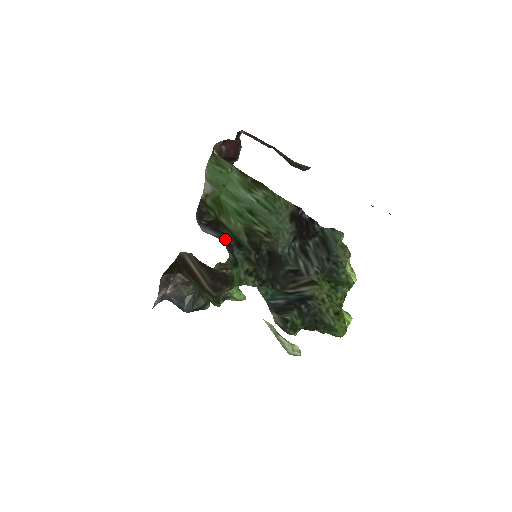
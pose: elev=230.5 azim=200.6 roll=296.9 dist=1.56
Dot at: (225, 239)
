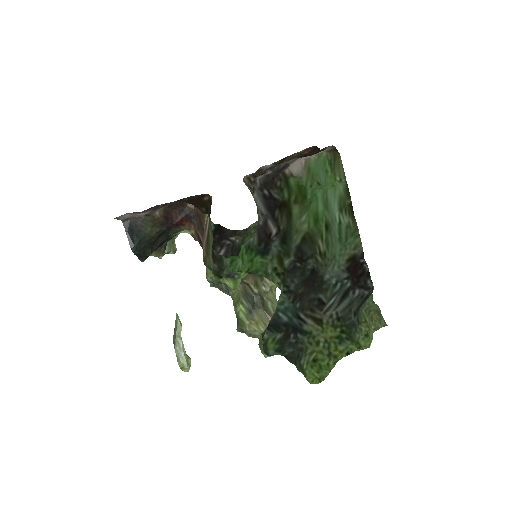
Dot at: (268, 223)
